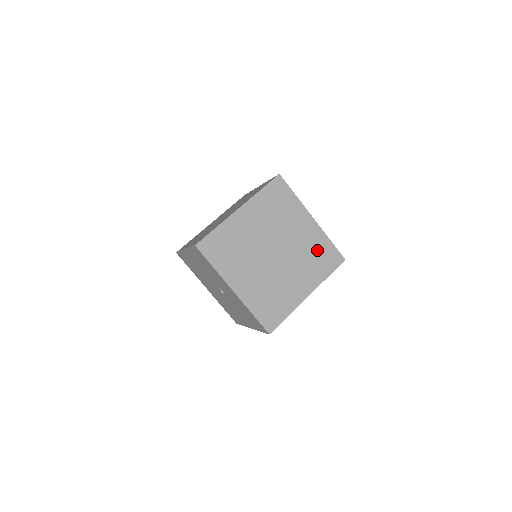
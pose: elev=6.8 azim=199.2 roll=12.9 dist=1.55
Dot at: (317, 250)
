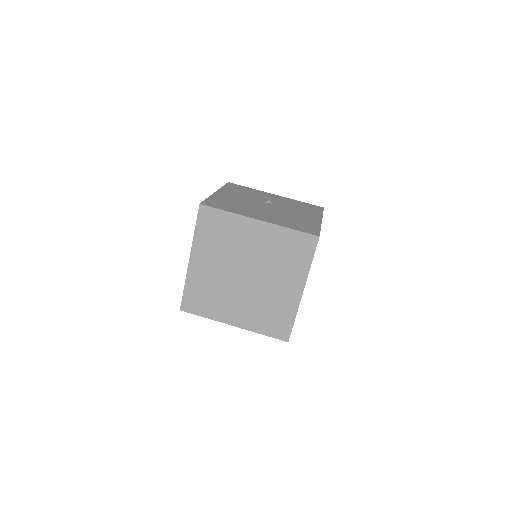
Dot at: (283, 247)
